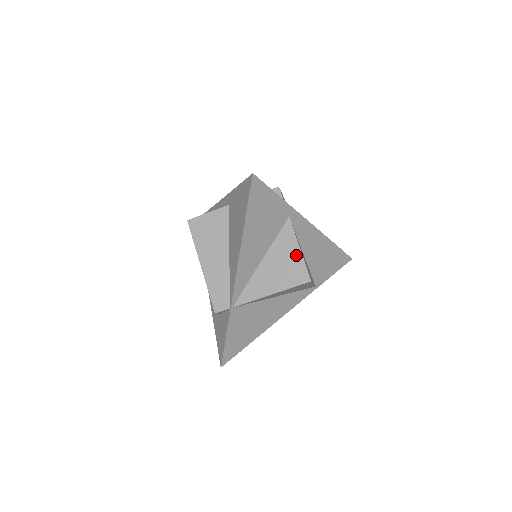
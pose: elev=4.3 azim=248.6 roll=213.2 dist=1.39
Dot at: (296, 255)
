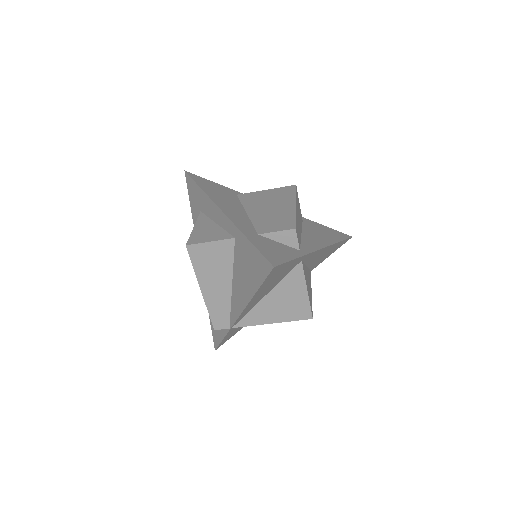
Dot at: (302, 296)
